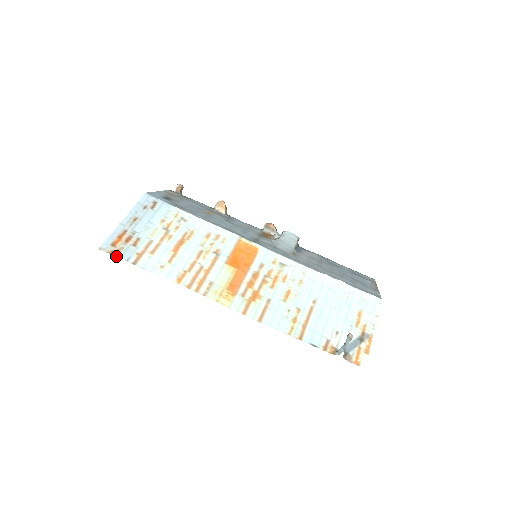
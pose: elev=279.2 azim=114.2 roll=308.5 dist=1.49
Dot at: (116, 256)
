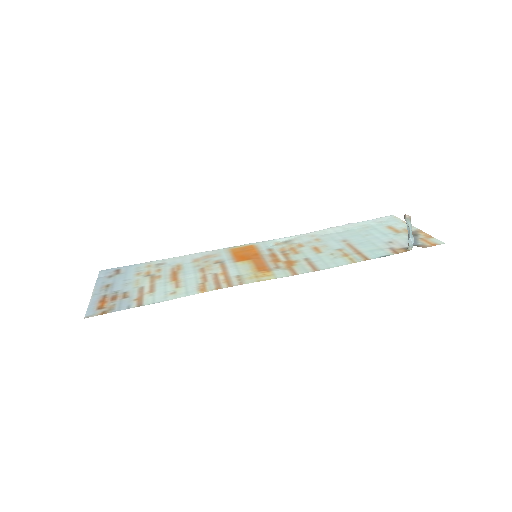
Dot at: occluded
